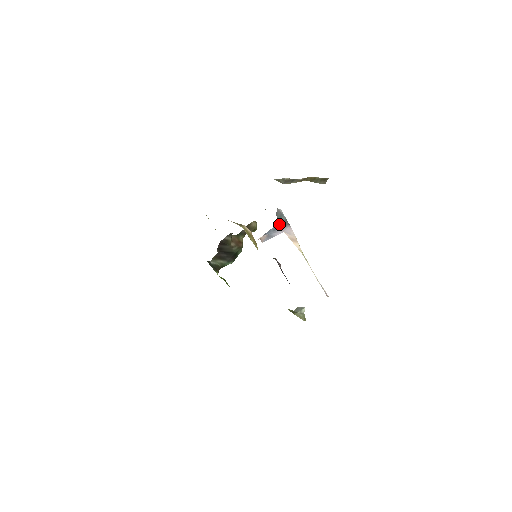
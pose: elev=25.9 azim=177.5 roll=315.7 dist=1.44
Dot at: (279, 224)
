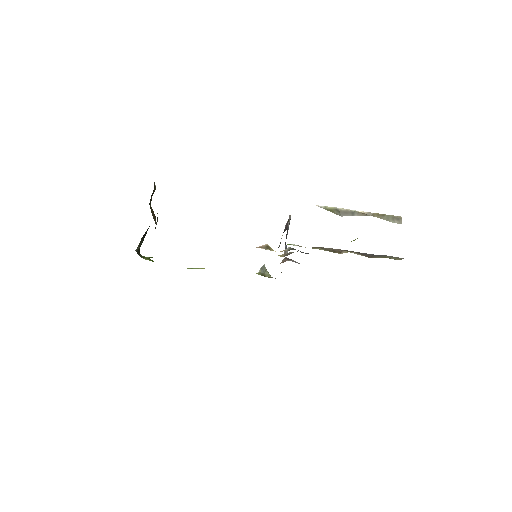
Dot at: (288, 227)
